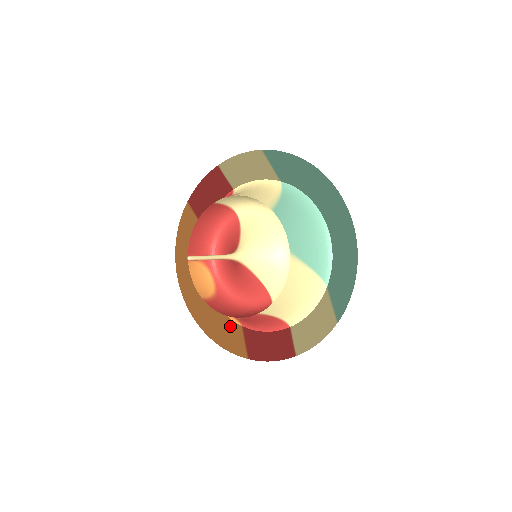
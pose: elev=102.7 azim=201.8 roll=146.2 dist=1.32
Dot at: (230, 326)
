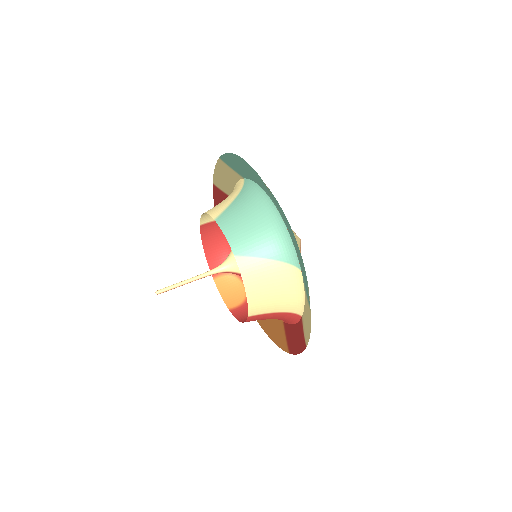
Dot at: (277, 323)
